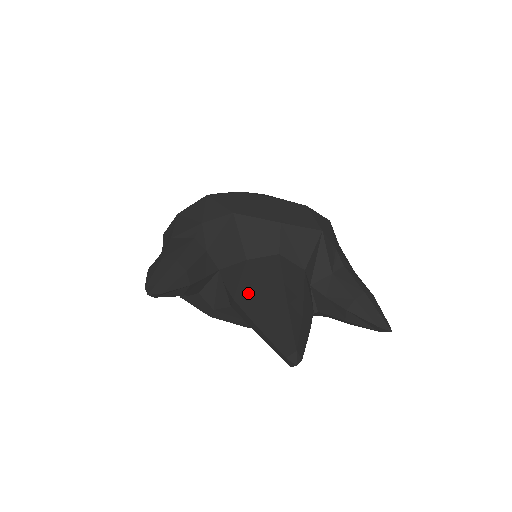
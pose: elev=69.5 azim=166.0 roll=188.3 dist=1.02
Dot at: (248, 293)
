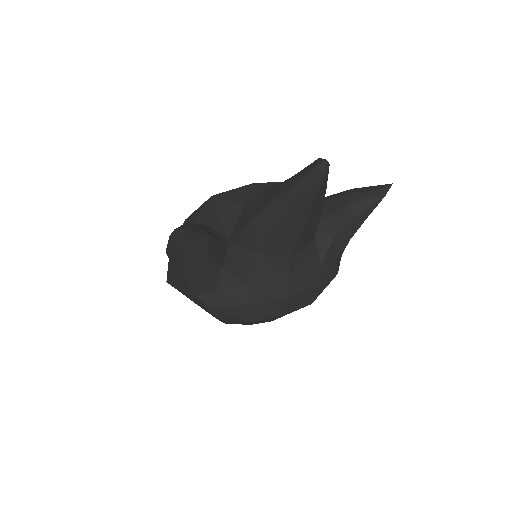
Dot at: (259, 204)
